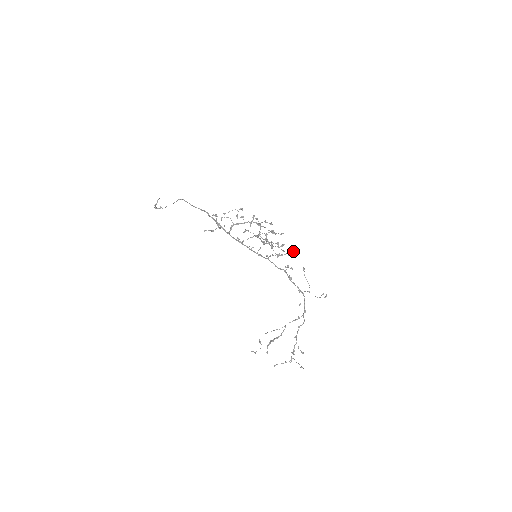
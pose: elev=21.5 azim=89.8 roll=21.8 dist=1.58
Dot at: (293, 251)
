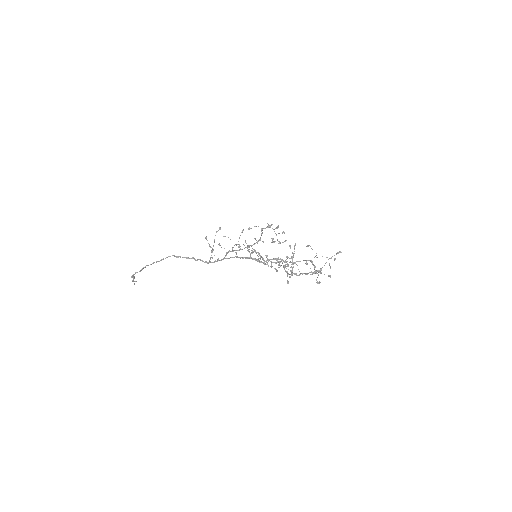
Dot at: (291, 256)
